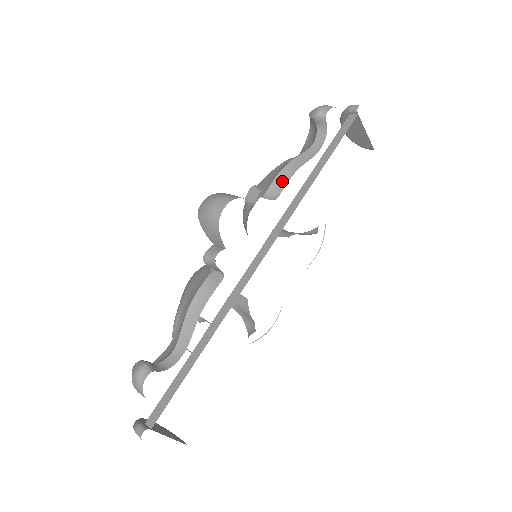
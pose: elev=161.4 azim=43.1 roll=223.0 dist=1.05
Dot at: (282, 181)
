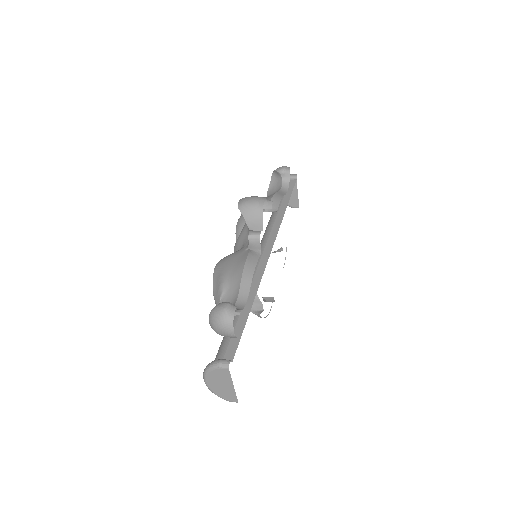
Dot at: (276, 202)
